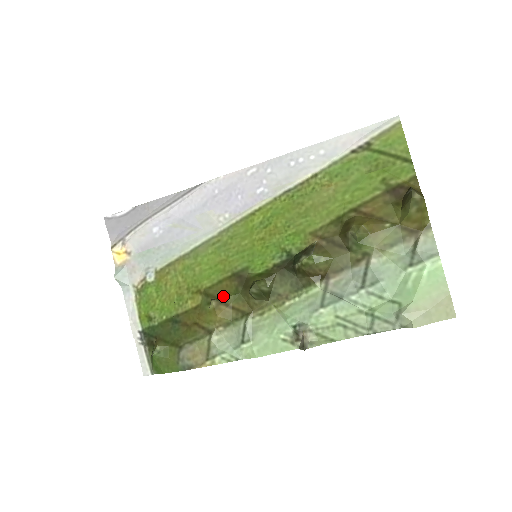
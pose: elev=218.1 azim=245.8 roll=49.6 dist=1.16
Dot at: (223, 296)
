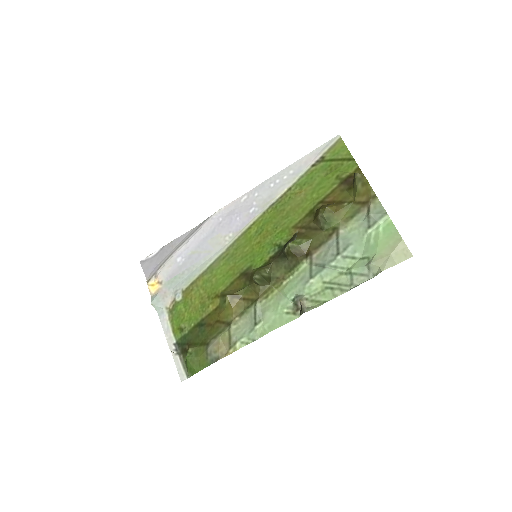
Dot at: (235, 292)
